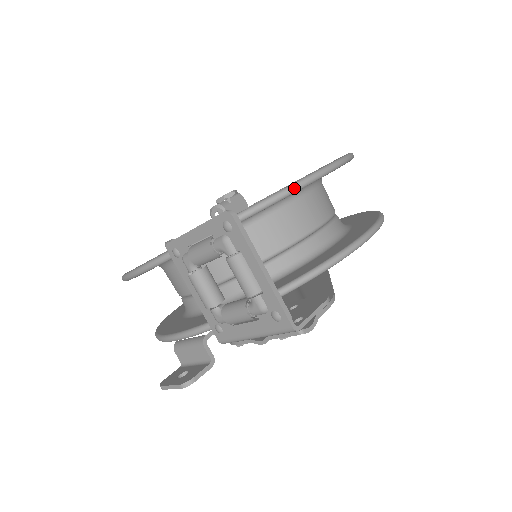
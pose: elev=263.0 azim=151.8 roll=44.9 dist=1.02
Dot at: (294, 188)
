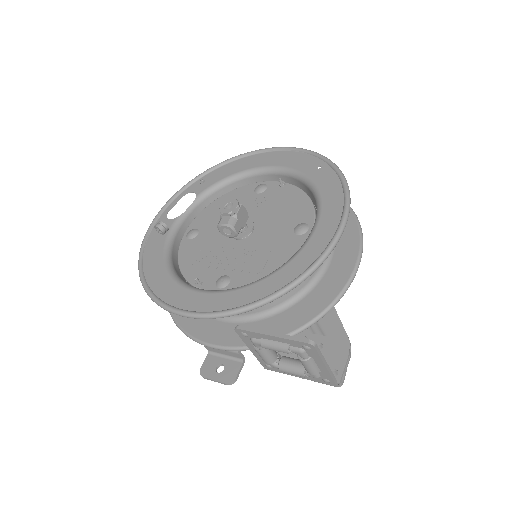
Dot at: (323, 261)
